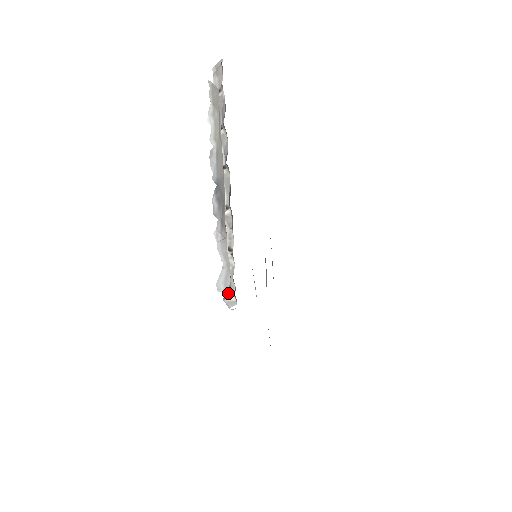
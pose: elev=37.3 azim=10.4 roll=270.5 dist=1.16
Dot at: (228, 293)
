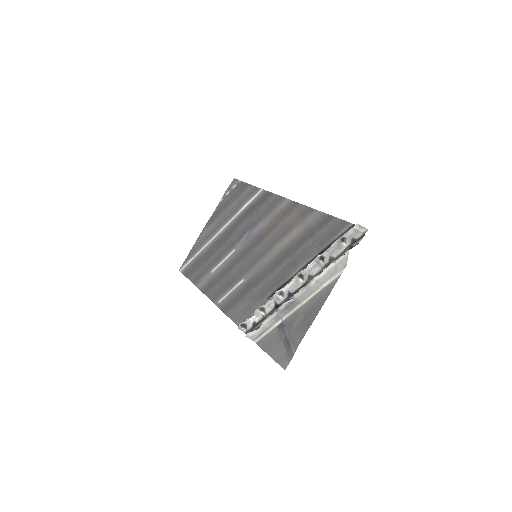
Dot at: (244, 324)
